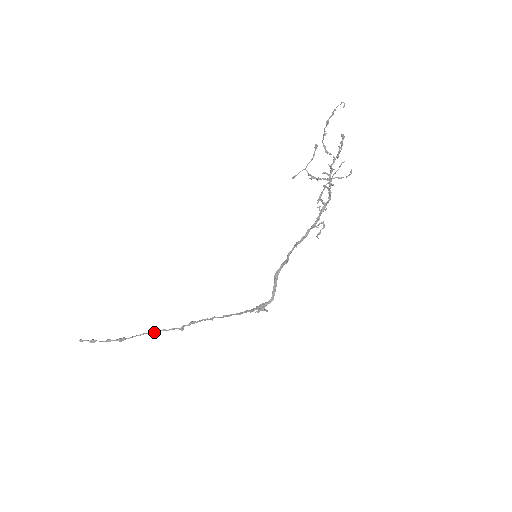
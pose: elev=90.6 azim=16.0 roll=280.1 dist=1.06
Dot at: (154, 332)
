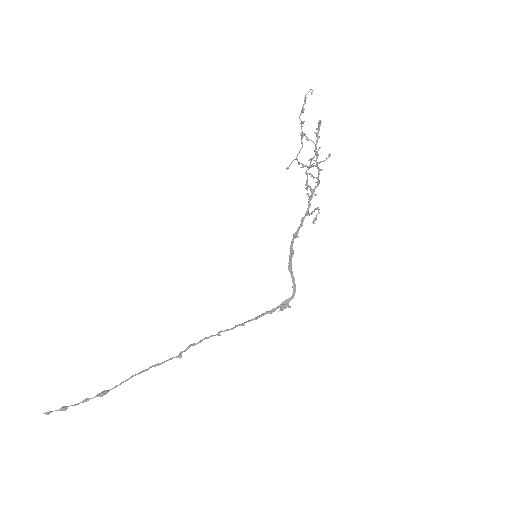
Dot at: (144, 371)
